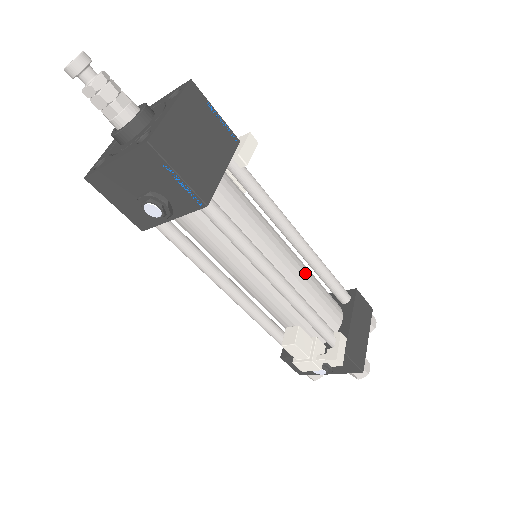
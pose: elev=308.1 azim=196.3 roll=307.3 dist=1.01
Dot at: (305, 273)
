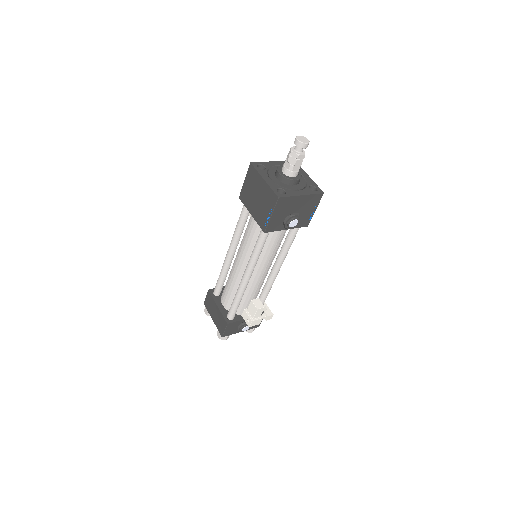
Dot at: occluded
